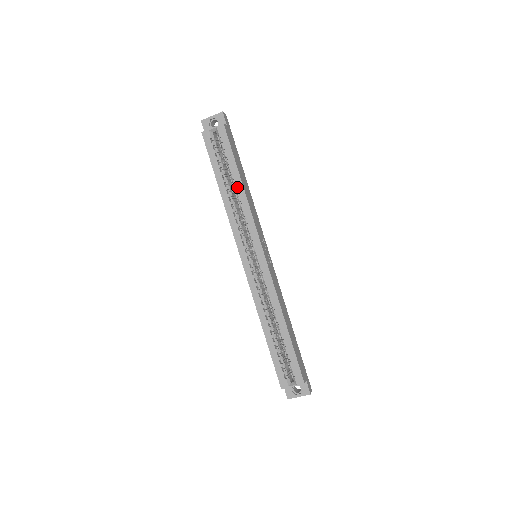
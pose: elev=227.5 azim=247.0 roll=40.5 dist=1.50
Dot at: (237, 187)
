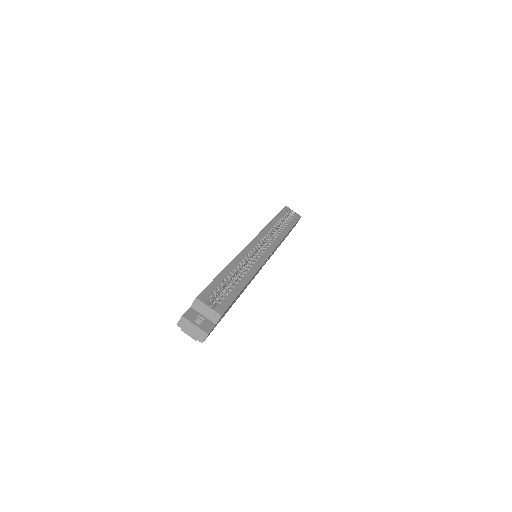
Dot at: (285, 229)
